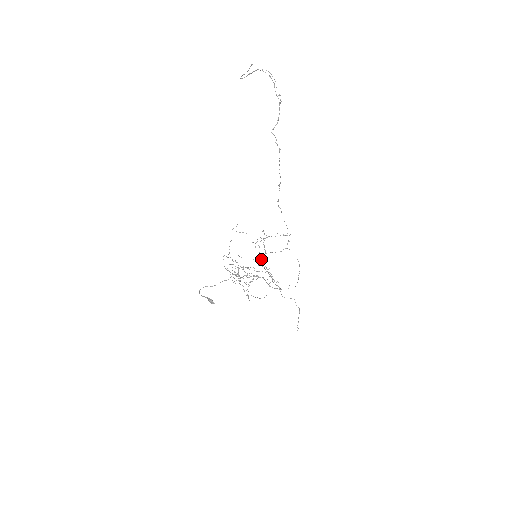
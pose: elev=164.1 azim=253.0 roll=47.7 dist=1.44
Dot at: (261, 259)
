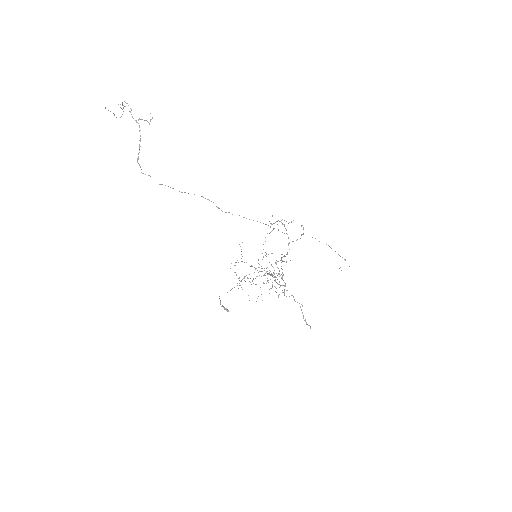
Dot at: (266, 256)
